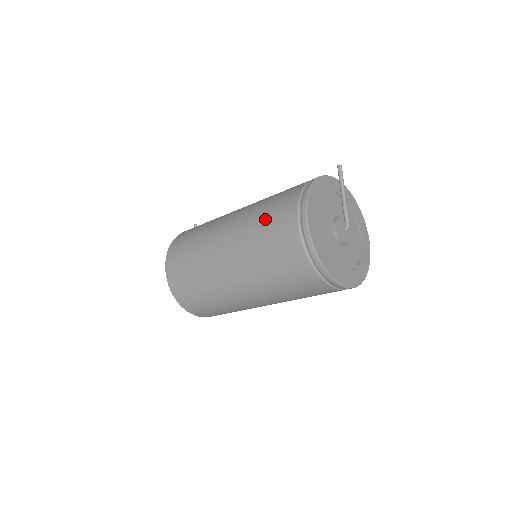
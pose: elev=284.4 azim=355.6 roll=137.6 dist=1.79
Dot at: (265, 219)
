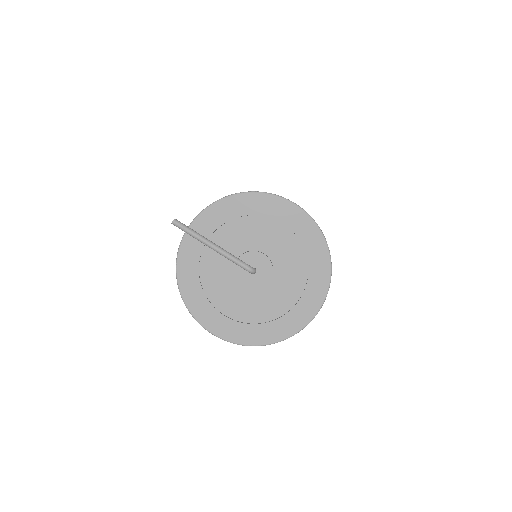
Dot at: occluded
